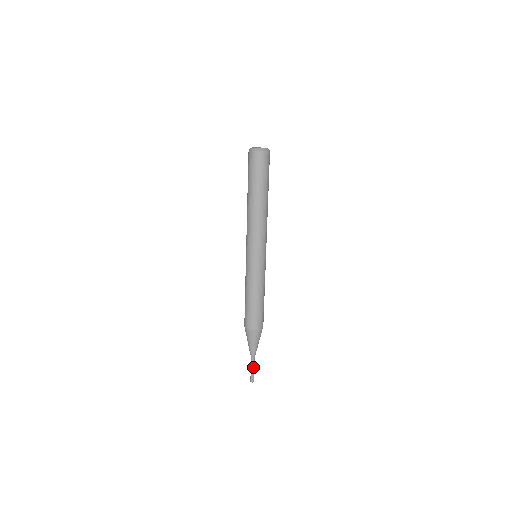
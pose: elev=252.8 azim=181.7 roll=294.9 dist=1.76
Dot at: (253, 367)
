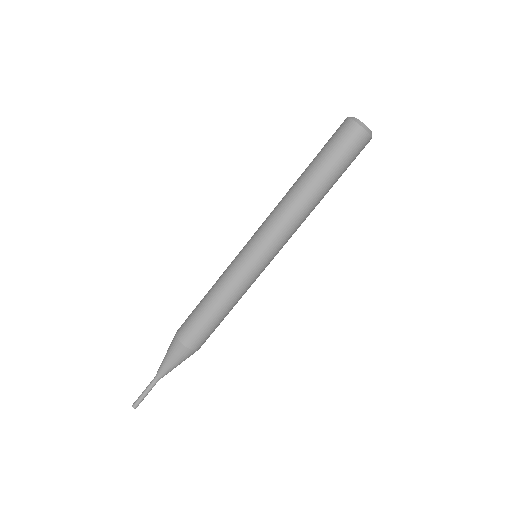
Dot at: (150, 390)
